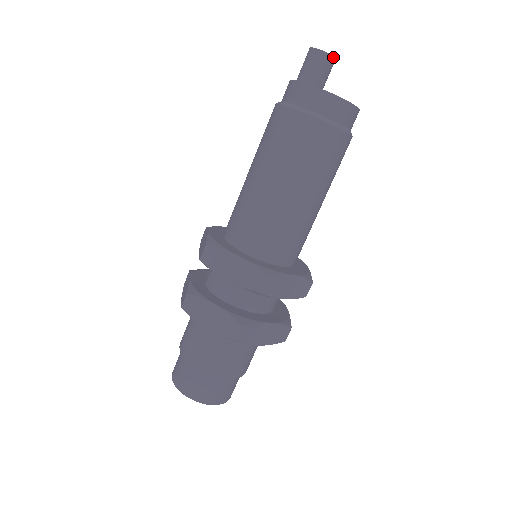
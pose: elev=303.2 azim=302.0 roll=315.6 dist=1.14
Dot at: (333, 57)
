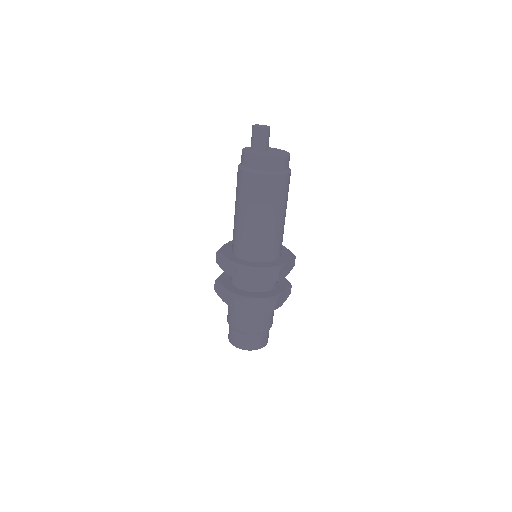
Dot at: (264, 128)
